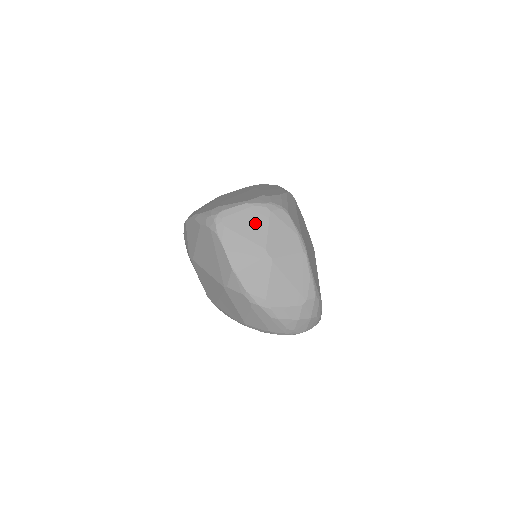
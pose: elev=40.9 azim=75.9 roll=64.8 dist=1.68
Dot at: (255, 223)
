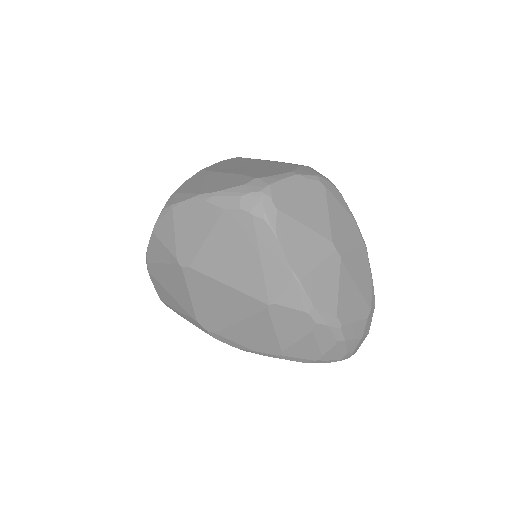
Dot at: (312, 204)
